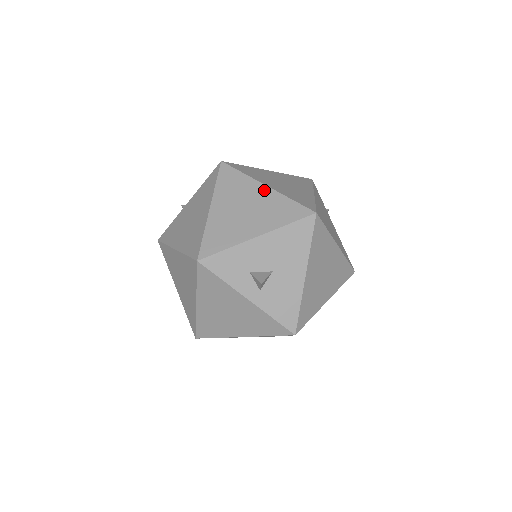
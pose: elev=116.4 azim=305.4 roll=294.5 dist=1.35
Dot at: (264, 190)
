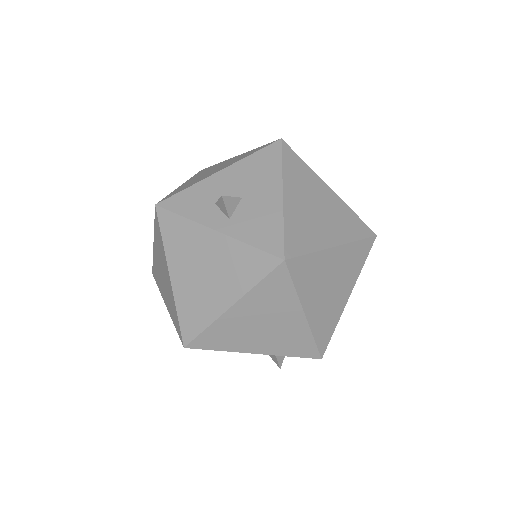
Dot at: (234, 157)
